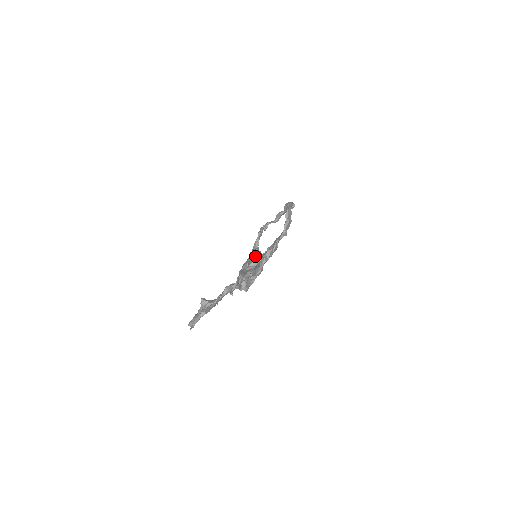
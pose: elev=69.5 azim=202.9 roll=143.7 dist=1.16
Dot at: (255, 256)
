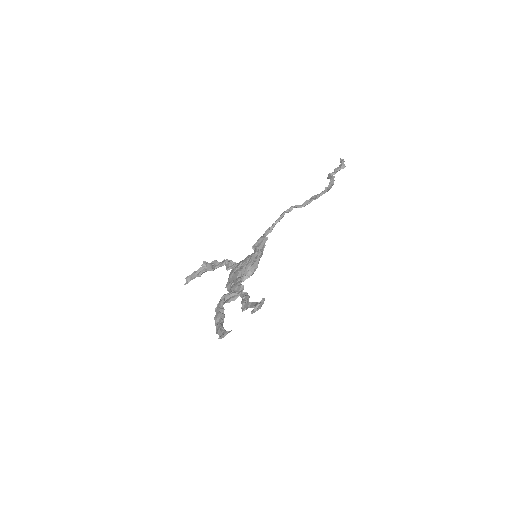
Dot at: (240, 286)
